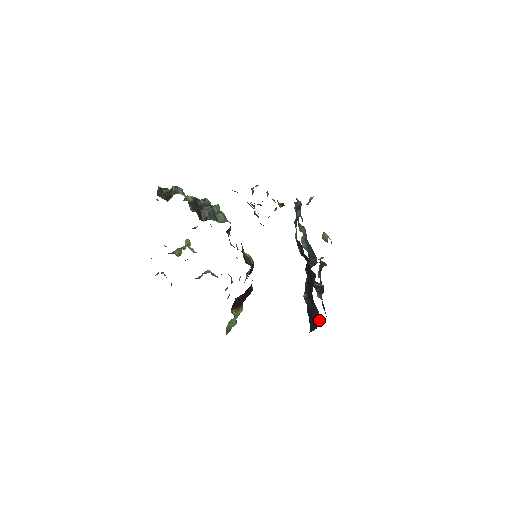
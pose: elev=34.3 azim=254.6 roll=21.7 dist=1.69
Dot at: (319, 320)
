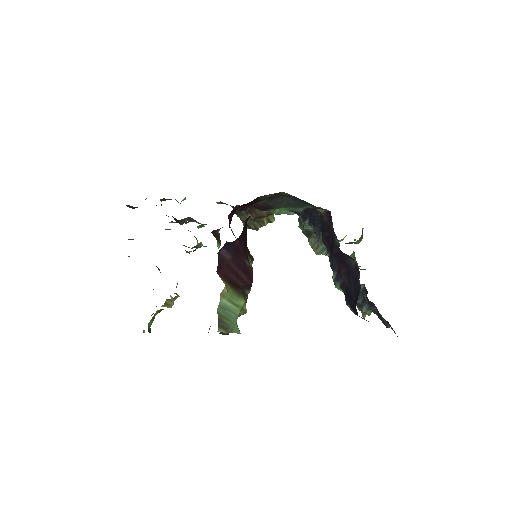
Dot at: (358, 271)
